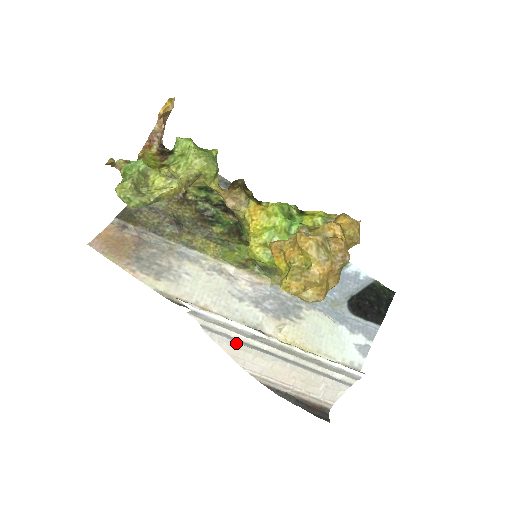
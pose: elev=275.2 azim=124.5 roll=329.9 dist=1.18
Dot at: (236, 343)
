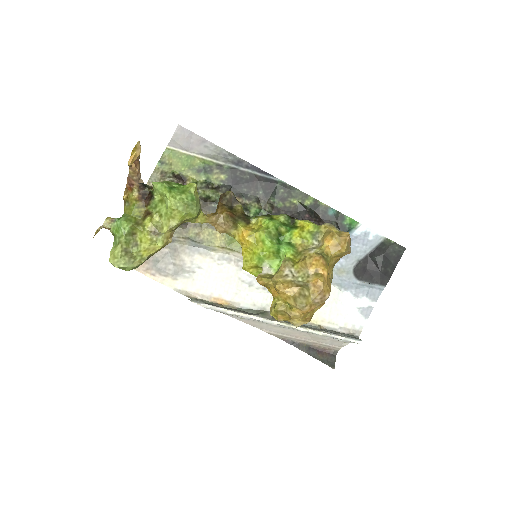
Dot at: occluded
